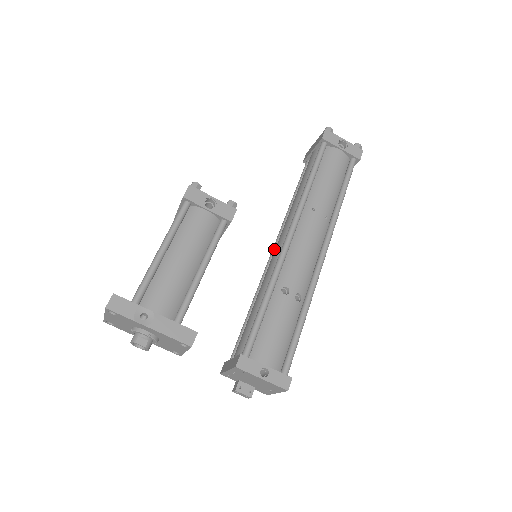
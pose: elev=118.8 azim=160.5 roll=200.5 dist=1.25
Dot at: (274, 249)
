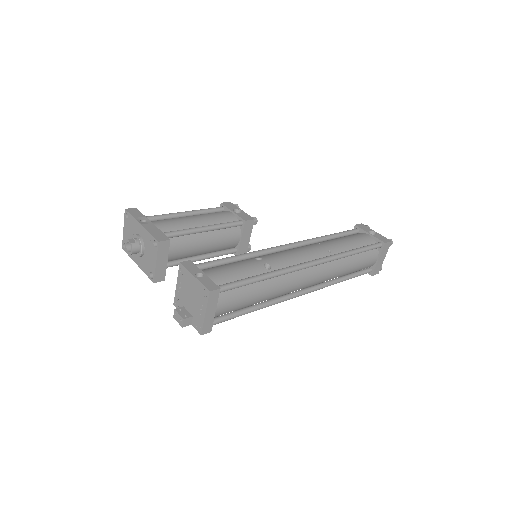
Dot at: occluded
